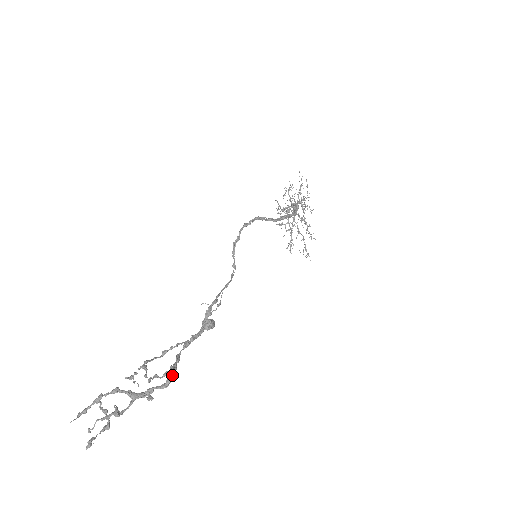
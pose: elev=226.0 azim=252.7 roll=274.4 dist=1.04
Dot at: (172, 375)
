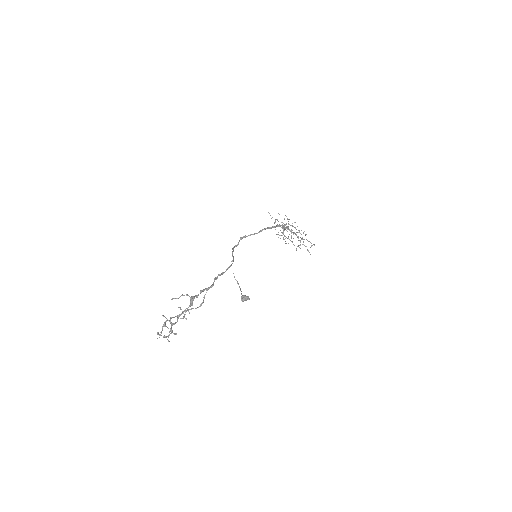
Dot at: (191, 299)
